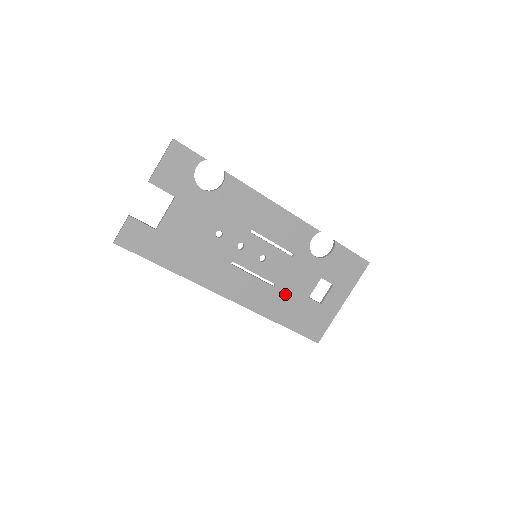
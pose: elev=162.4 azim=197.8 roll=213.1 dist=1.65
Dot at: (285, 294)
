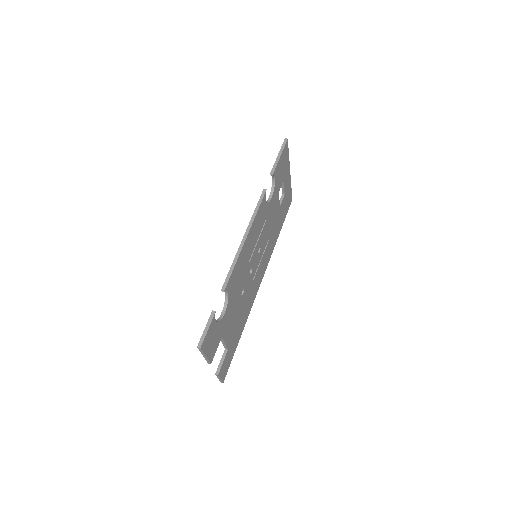
Dot at: (273, 229)
